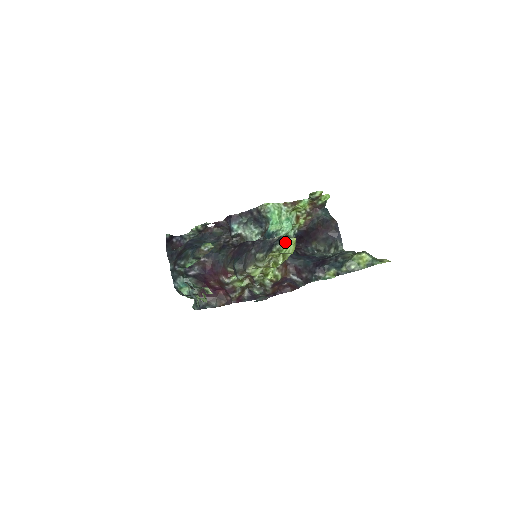
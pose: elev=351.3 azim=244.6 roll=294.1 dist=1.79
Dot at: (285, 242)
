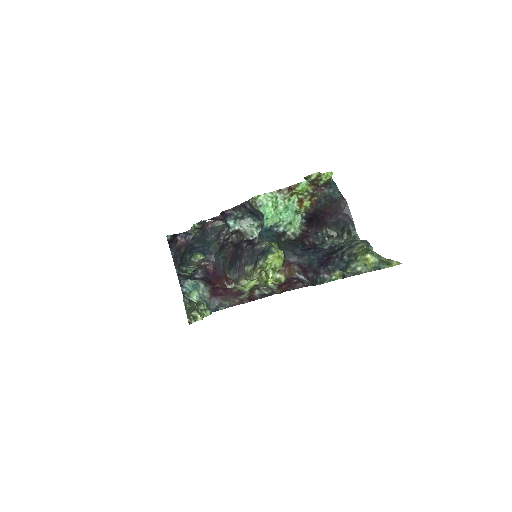
Dot at: (266, 258)
